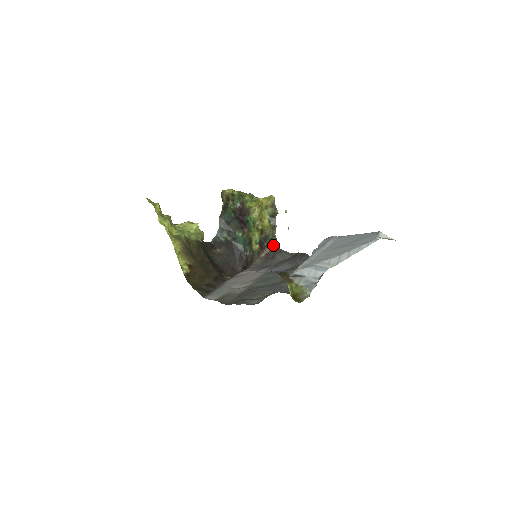
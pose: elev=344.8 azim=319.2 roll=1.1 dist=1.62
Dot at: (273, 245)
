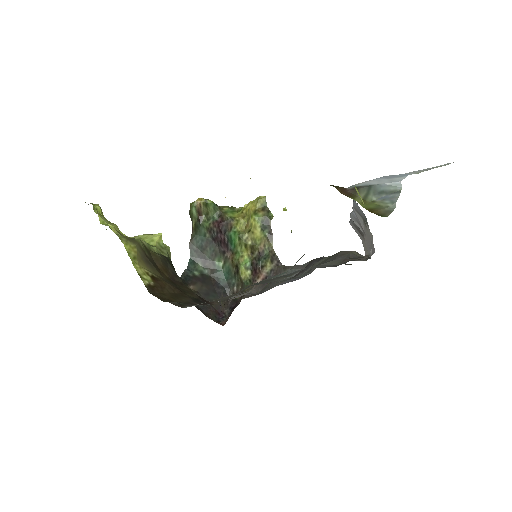
Dot at: (272, 263)
